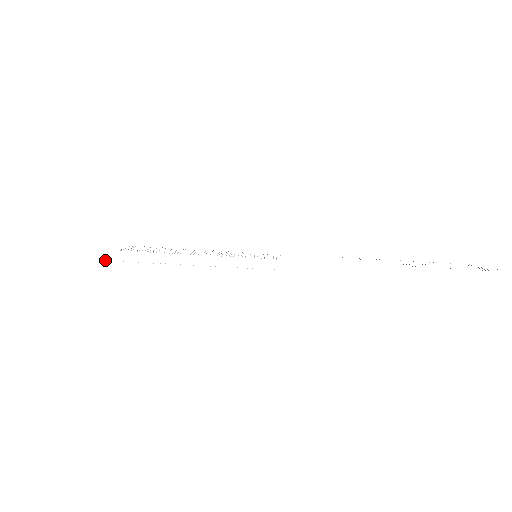
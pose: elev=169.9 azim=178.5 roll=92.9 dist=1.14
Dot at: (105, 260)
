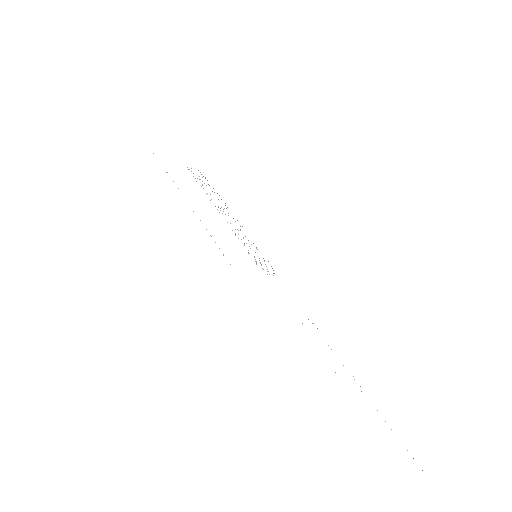
Dot at: occluded
